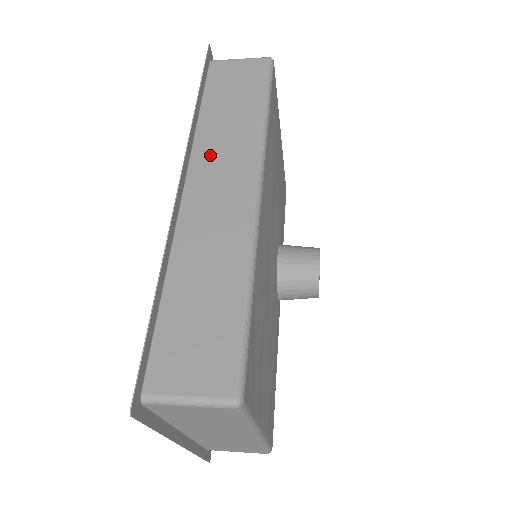
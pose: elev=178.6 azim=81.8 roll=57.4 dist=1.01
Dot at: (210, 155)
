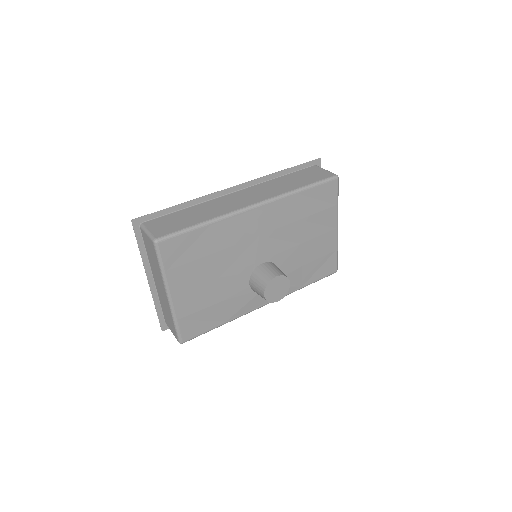
Dot at: (260, 188)
